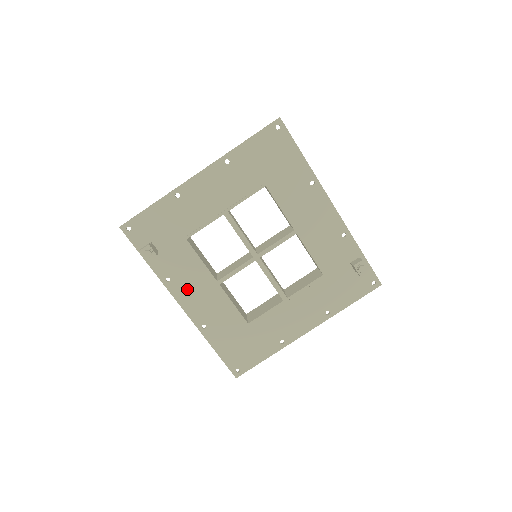
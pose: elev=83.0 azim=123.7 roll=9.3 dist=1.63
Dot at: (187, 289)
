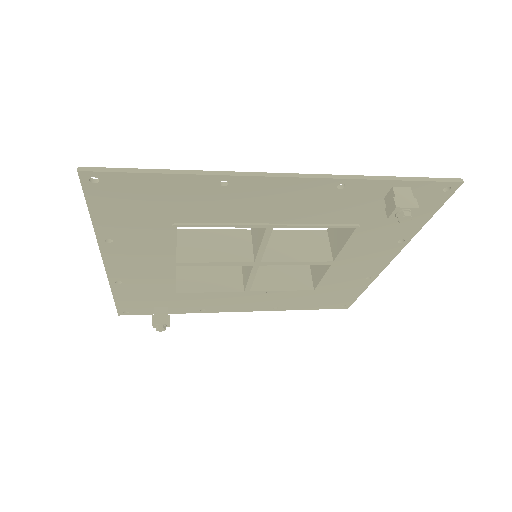
Dot at: (227, 305)
